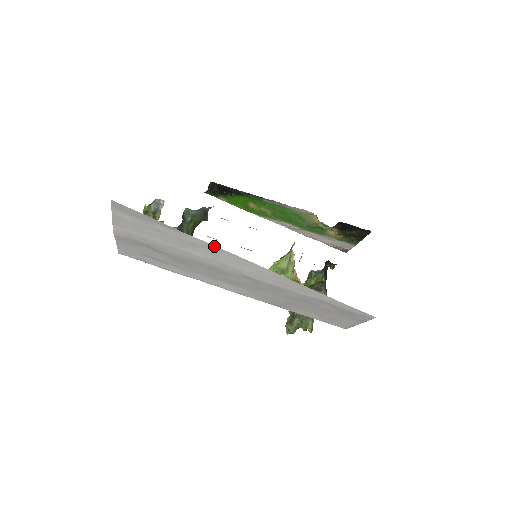
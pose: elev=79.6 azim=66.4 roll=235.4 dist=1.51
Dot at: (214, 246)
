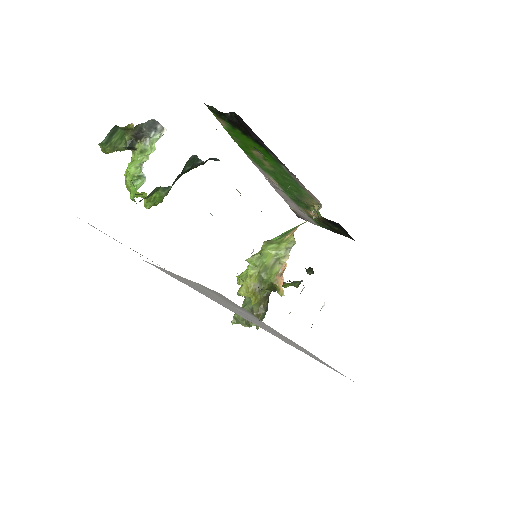
Dot at: (294, 342)
